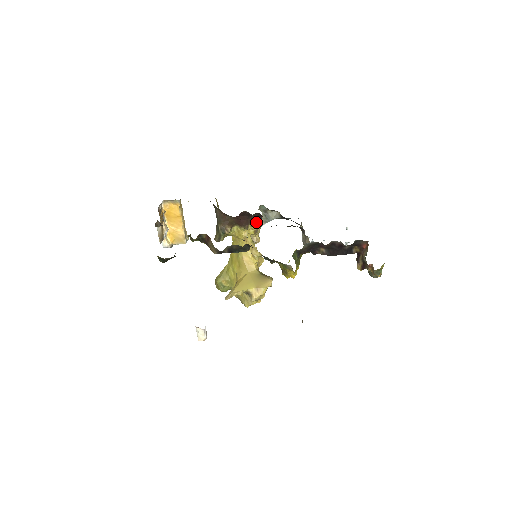
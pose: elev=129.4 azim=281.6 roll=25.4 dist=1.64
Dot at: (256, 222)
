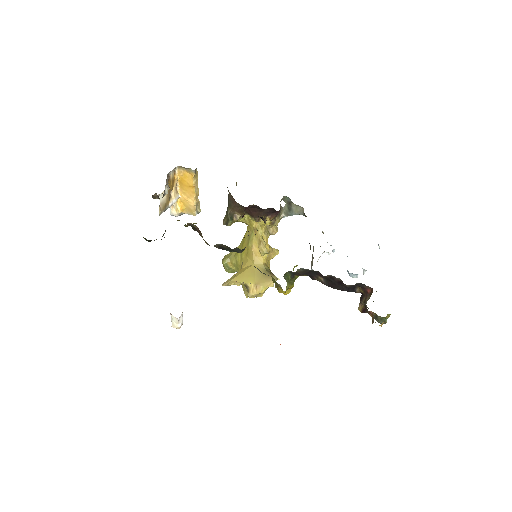
Dot at: (263, 220)
